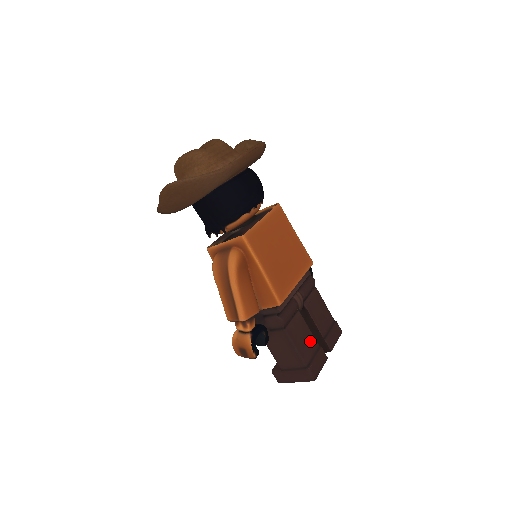
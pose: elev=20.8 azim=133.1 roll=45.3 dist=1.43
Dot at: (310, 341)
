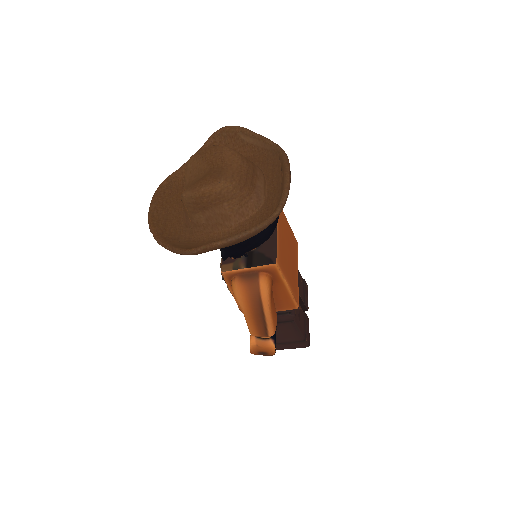
Dot at: (301, 315)
